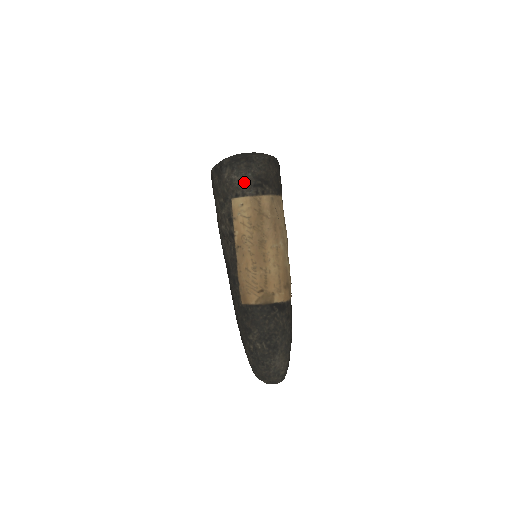
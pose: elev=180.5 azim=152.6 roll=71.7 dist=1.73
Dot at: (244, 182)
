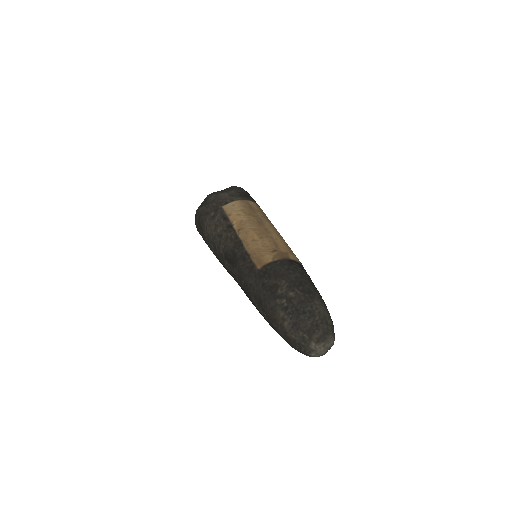
Dot at: (230, 195)
